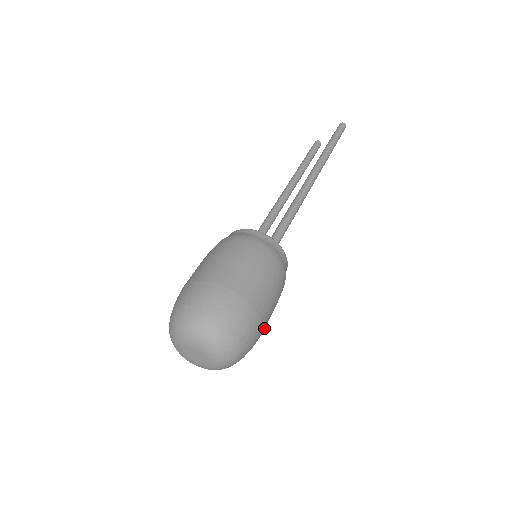
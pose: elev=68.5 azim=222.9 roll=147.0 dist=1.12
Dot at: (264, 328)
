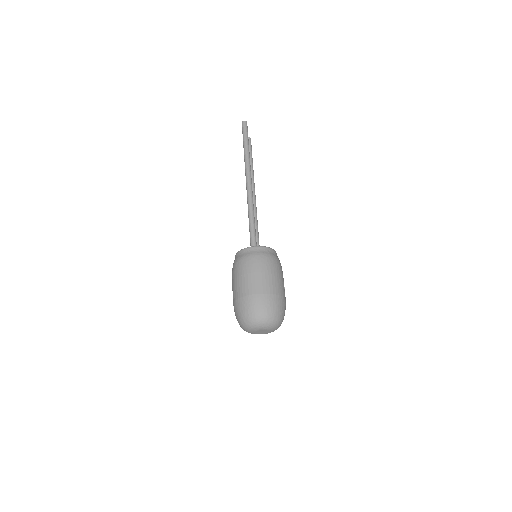
Dot at: (280, 292)
